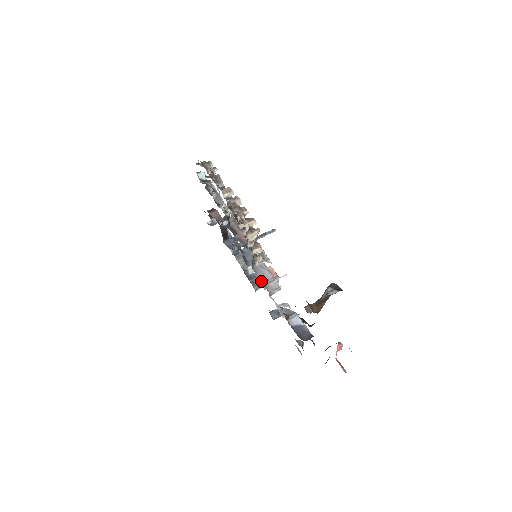
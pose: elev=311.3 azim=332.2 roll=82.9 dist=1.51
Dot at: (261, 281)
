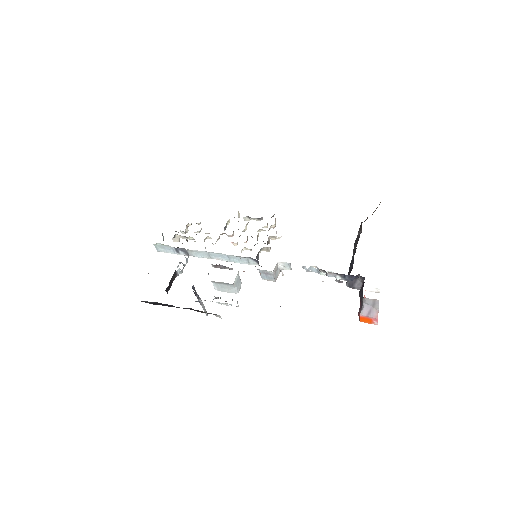
Dot at: occluded
